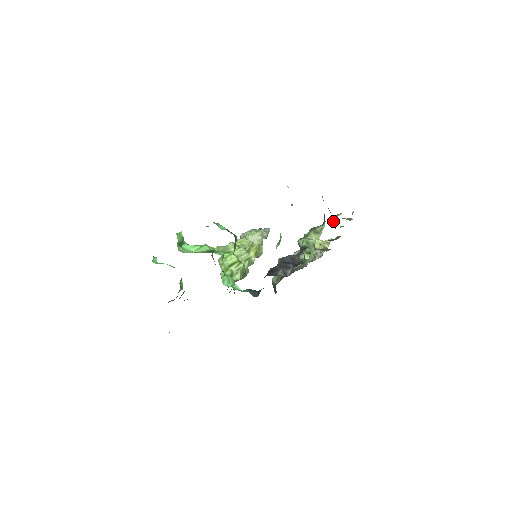
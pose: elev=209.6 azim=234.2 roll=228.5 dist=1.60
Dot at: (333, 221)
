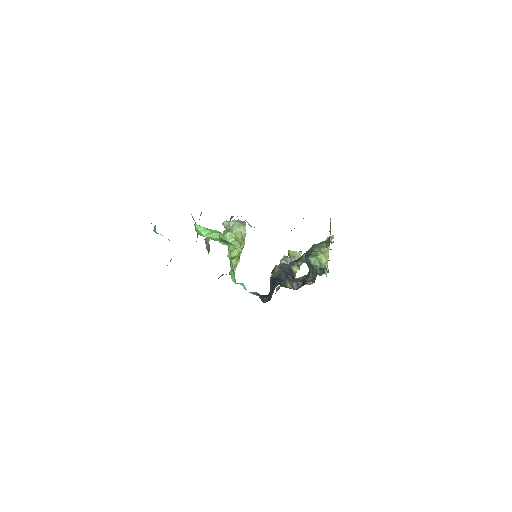
Dot at: occluded
